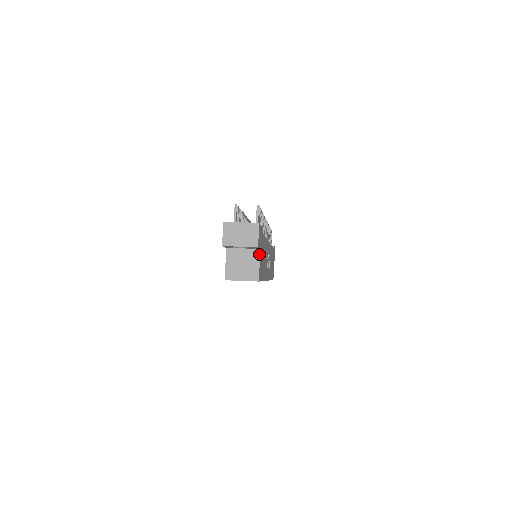
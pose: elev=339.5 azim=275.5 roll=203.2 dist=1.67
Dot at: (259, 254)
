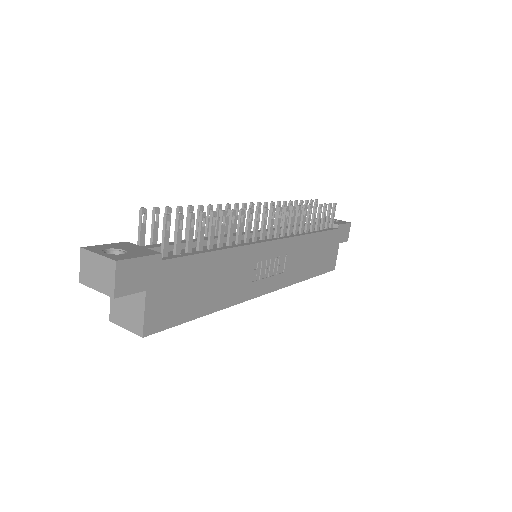
Dot at: (144, 298)
